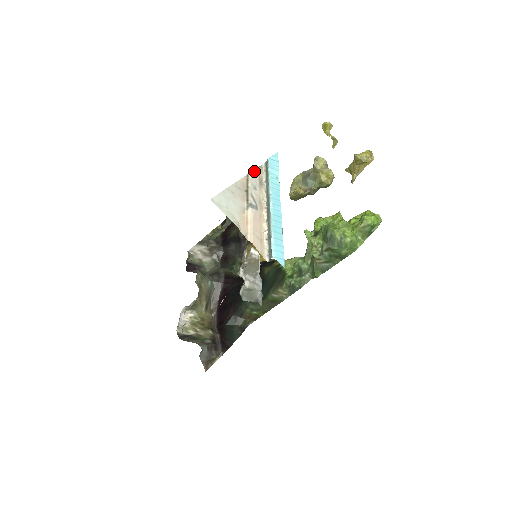
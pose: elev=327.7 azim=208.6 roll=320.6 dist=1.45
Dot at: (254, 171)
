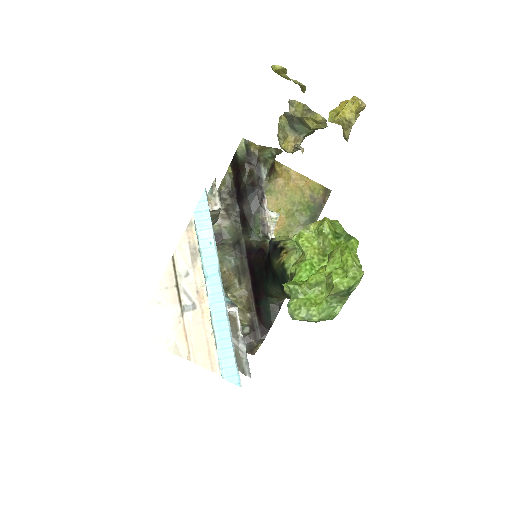
Dot at: (180, 244)
